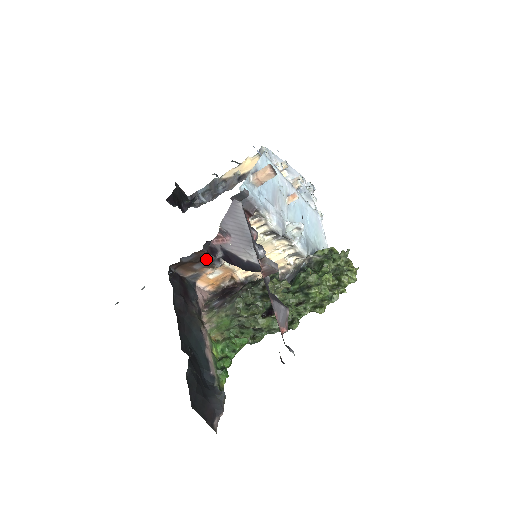
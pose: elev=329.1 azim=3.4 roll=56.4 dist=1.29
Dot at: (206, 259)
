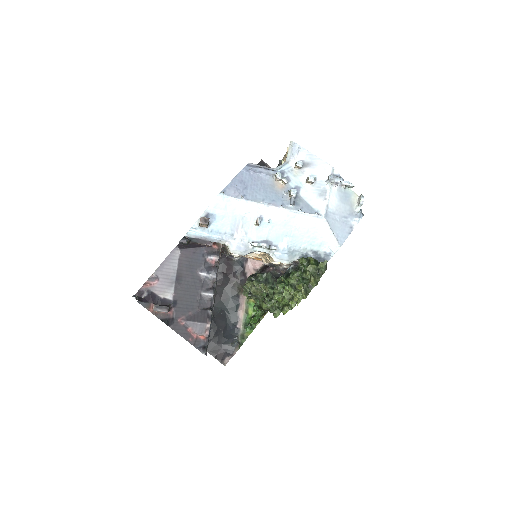
Dot at: occluded
